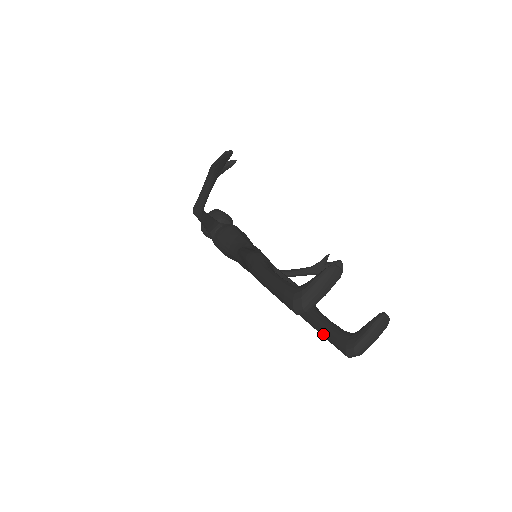
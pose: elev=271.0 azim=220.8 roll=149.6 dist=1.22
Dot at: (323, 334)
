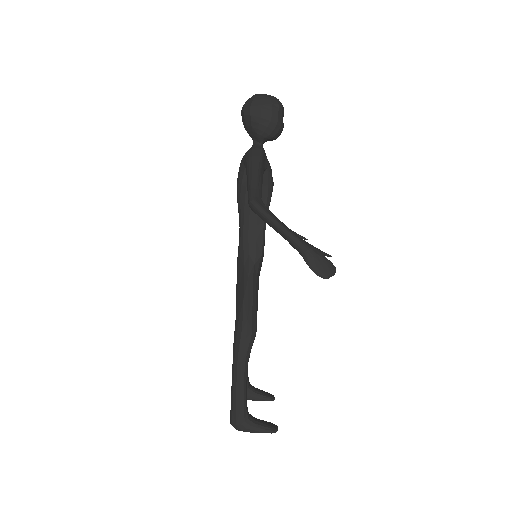
Dot at: occluded
